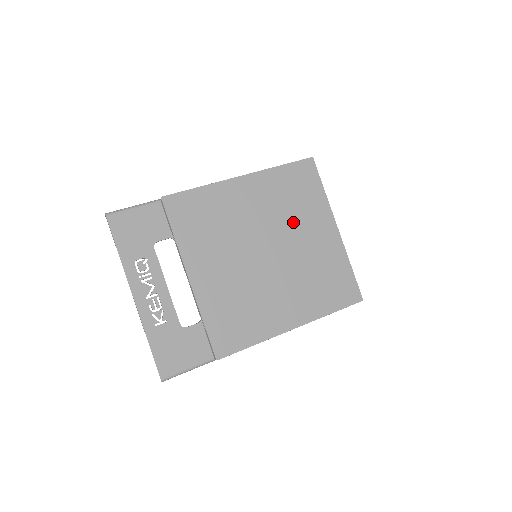
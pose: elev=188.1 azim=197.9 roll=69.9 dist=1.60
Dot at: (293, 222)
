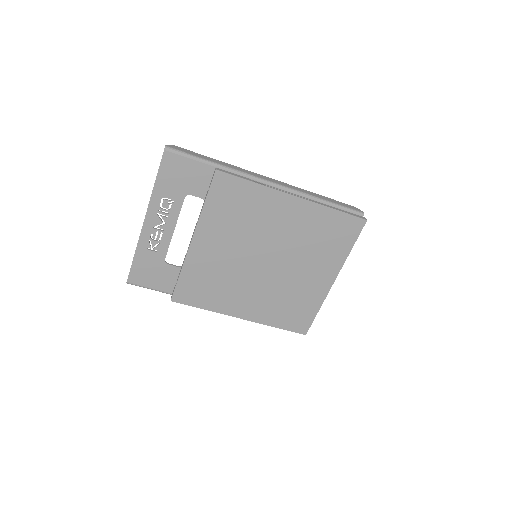
Dot at: (304, 255)
